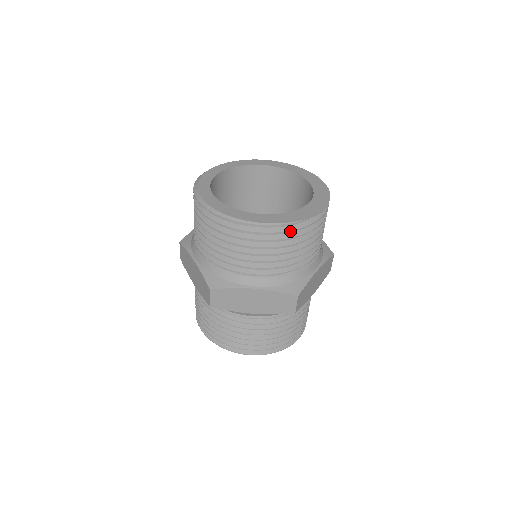
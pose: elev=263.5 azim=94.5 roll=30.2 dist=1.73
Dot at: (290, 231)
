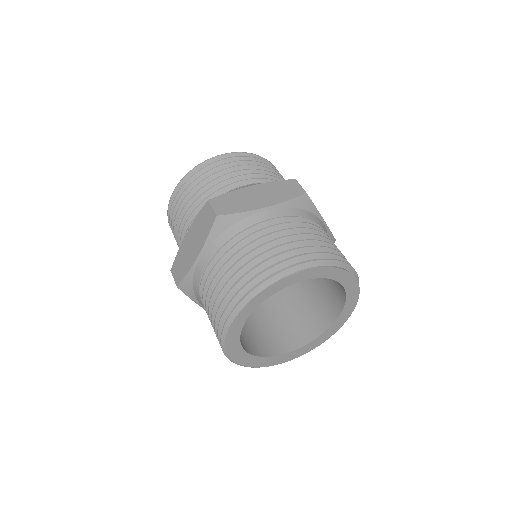
Dot at: occluded
